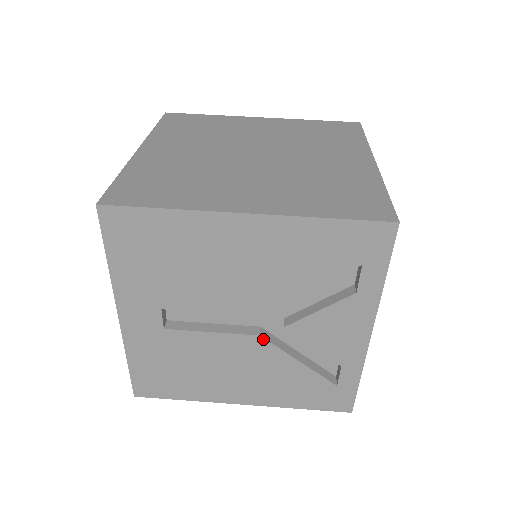
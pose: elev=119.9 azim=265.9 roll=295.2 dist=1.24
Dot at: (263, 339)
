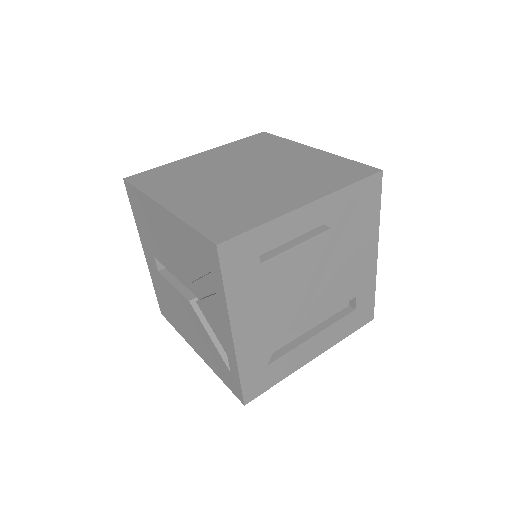
Dot at: (191, 305)
